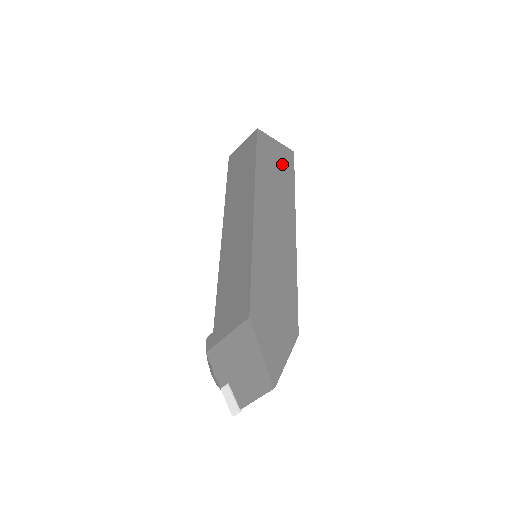
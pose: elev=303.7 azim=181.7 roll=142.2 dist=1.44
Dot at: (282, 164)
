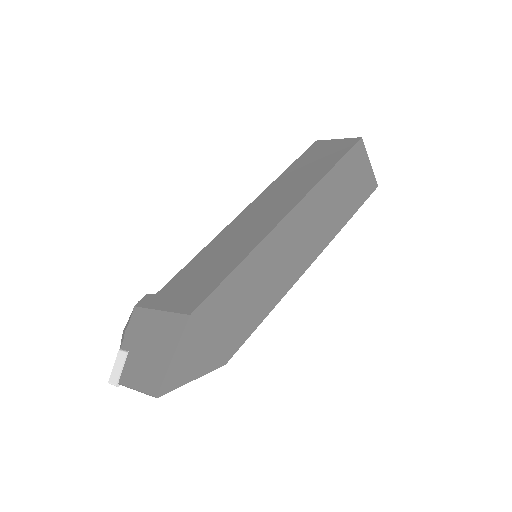
Dot at: (356, 190)
